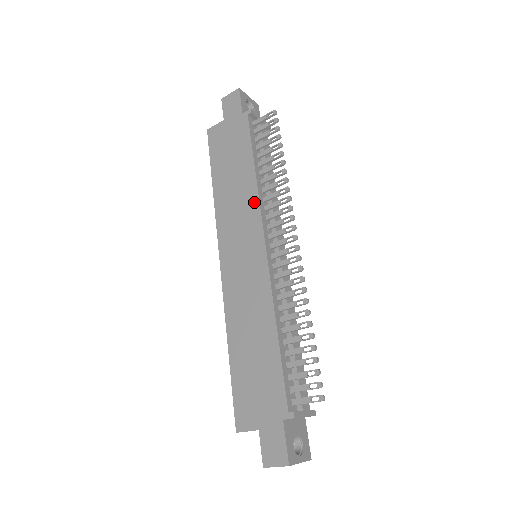
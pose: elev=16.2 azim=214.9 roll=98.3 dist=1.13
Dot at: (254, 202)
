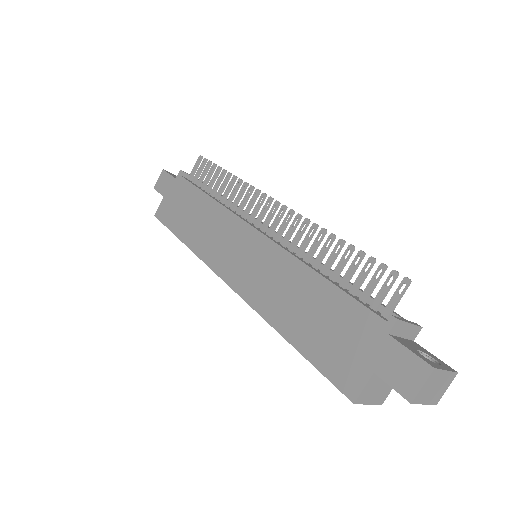
Dot at: (224, 214)
